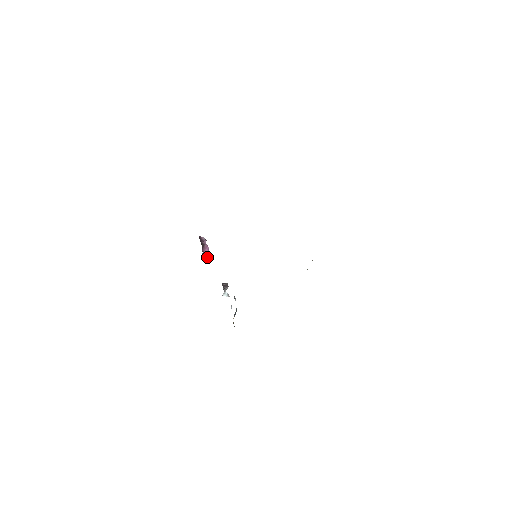
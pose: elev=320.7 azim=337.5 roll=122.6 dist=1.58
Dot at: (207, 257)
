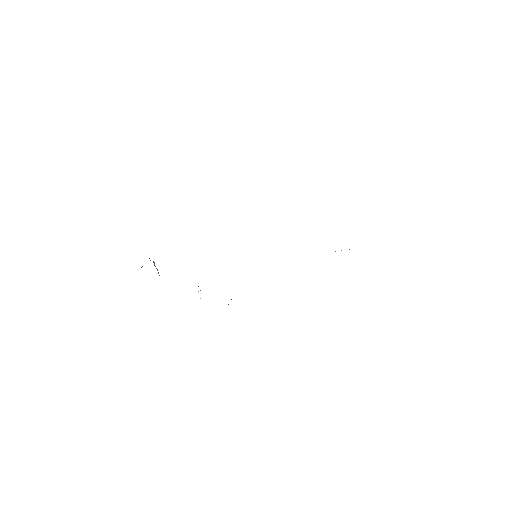
Dot at: (157, 270)
